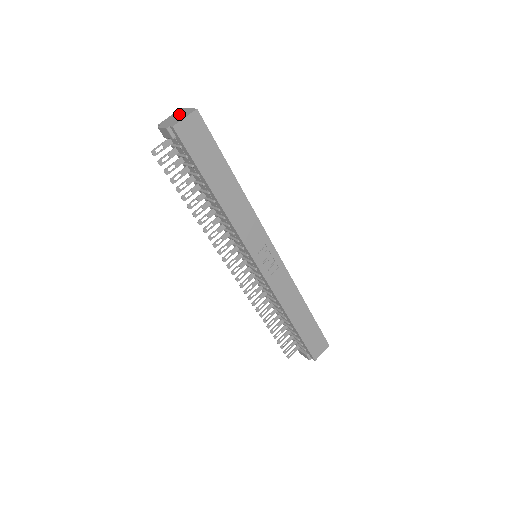
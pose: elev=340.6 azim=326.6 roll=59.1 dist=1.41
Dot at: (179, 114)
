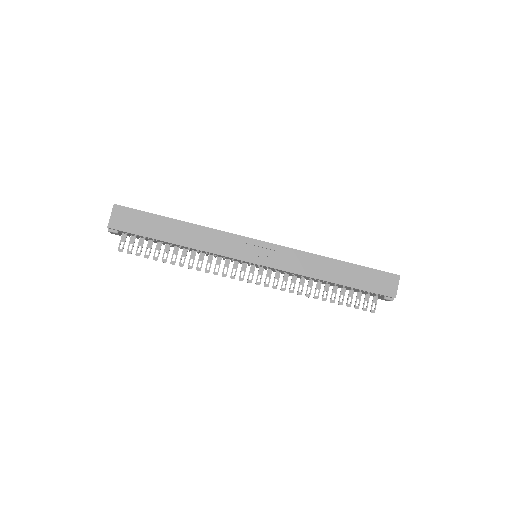
Dot at: occluded
